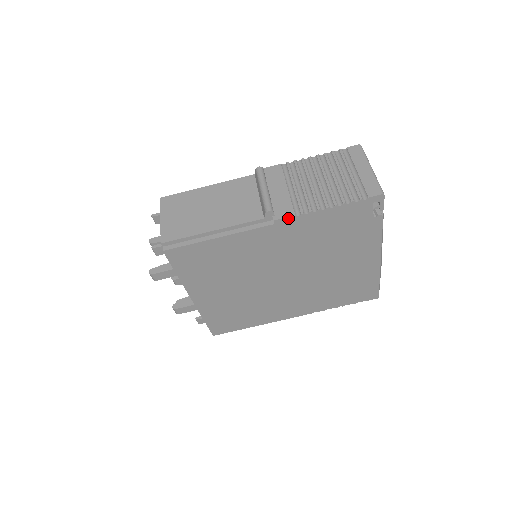
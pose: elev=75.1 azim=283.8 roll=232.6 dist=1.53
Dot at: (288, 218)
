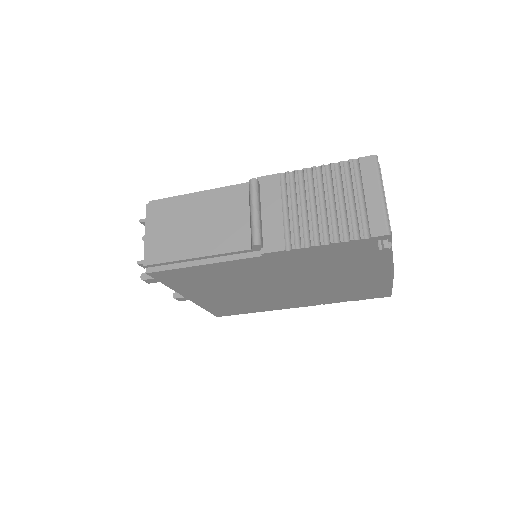
Dot at: (277, 252)
